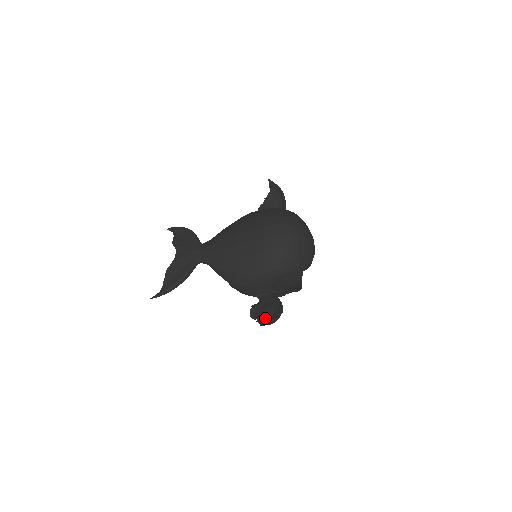
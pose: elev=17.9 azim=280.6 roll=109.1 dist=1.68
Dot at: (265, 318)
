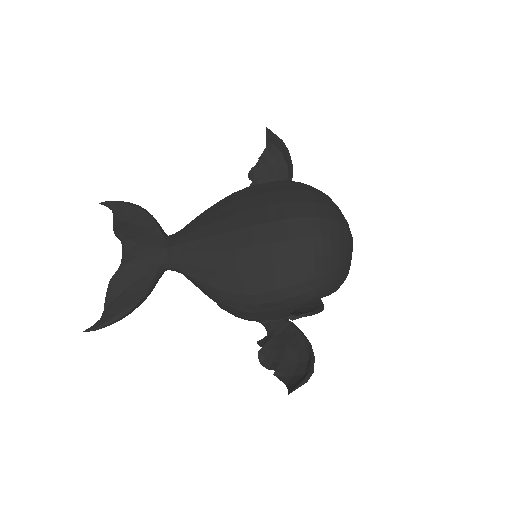
Dot at: (286, 368)
